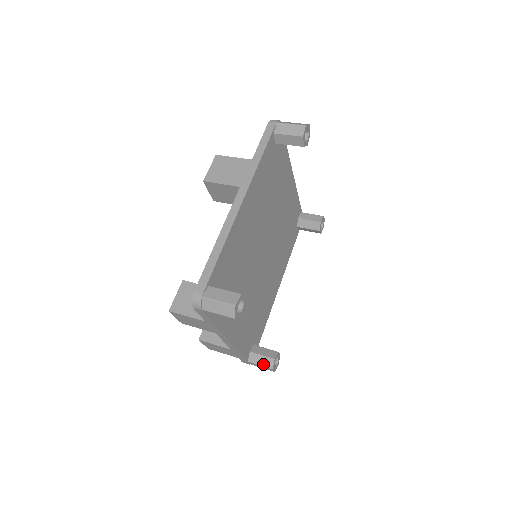
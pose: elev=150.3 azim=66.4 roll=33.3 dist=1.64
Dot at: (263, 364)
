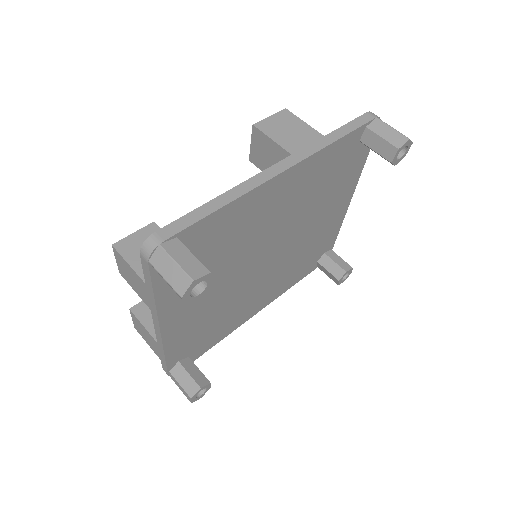
Dot at: (184, 385)
